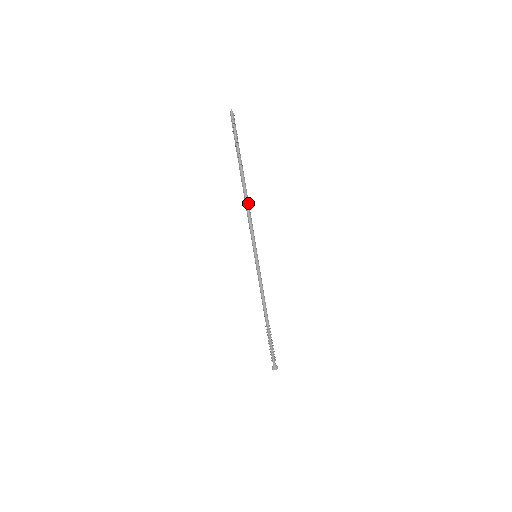
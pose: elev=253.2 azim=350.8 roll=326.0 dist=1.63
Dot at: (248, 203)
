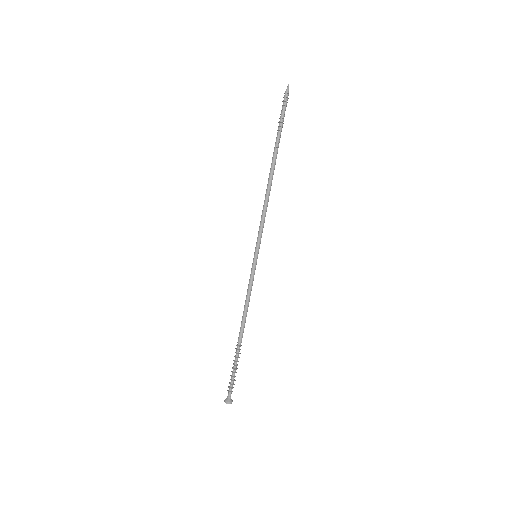
Dot at: occluded
